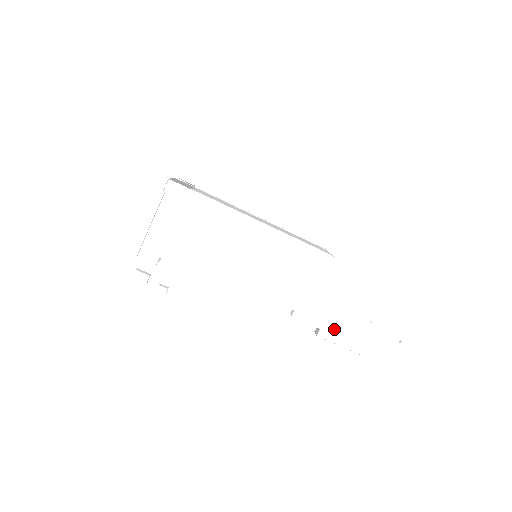
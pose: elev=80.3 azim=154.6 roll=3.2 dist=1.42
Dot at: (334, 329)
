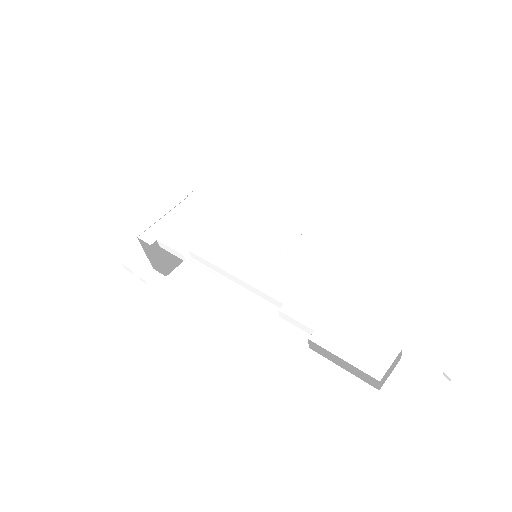
Dot at: (335, 334)
